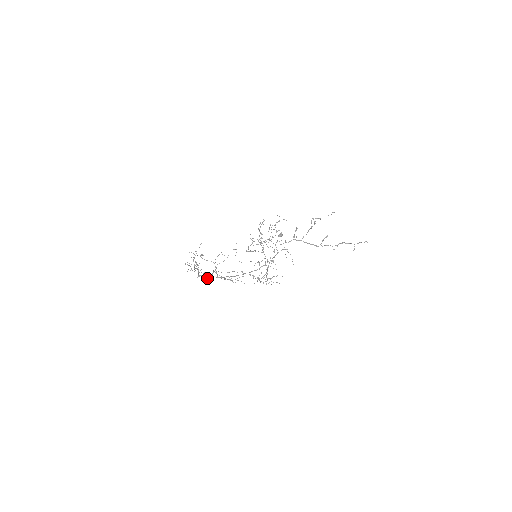
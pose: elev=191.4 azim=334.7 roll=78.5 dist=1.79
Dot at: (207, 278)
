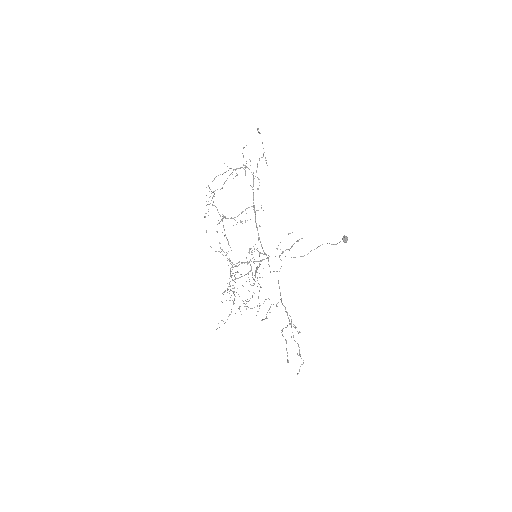
Dot at: (253, 172)
